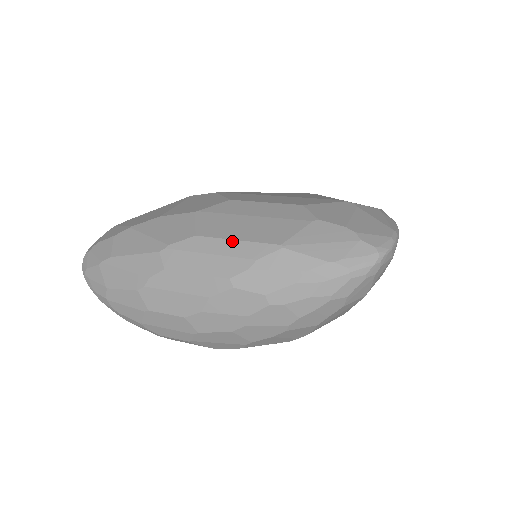
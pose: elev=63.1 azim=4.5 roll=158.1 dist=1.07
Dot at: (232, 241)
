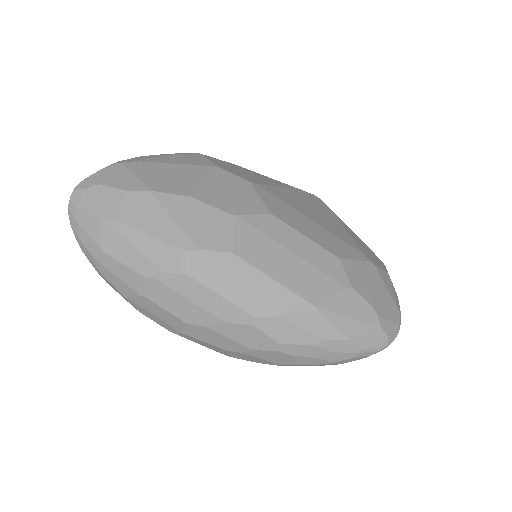
Dot at: (269, 279)
